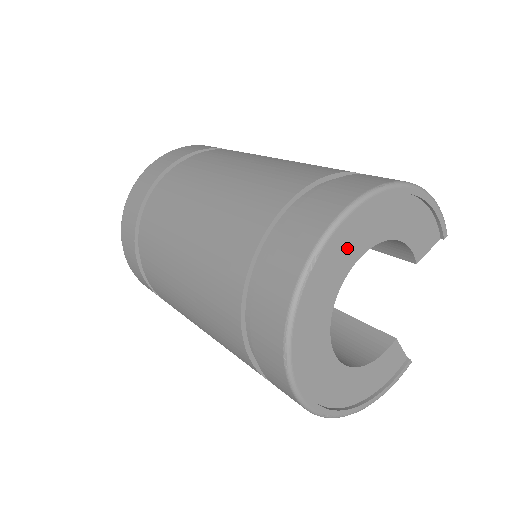
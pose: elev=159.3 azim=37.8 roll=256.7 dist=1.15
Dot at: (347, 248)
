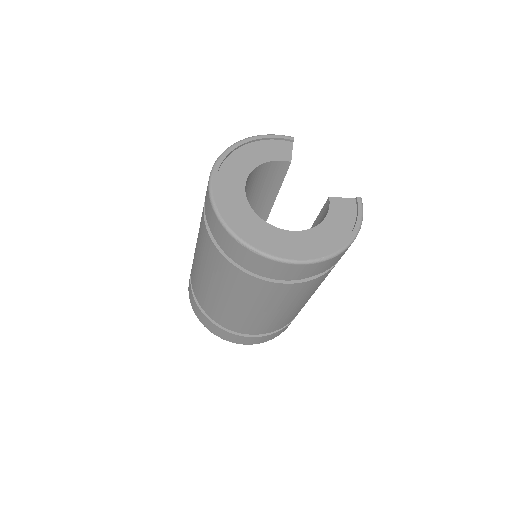
Dot at: (231, 189)
